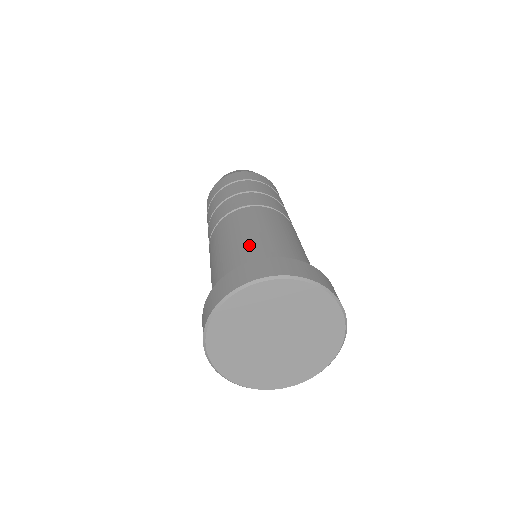
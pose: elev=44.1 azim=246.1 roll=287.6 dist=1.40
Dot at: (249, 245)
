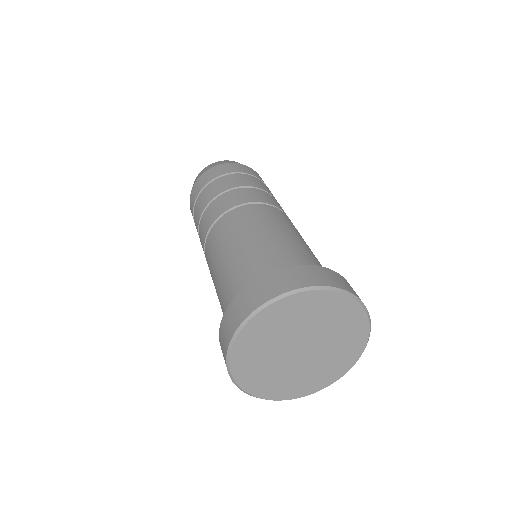
Dot at: (303, 249)
